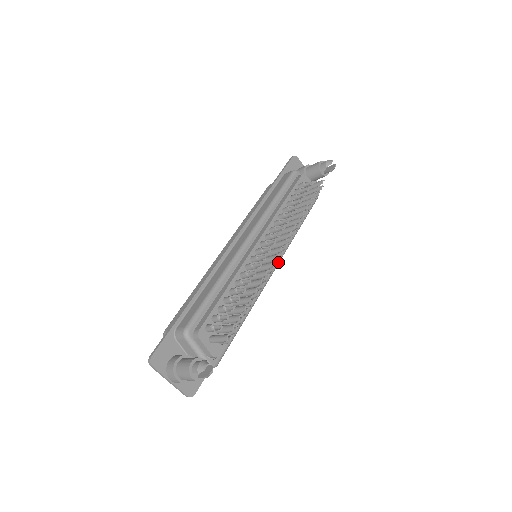
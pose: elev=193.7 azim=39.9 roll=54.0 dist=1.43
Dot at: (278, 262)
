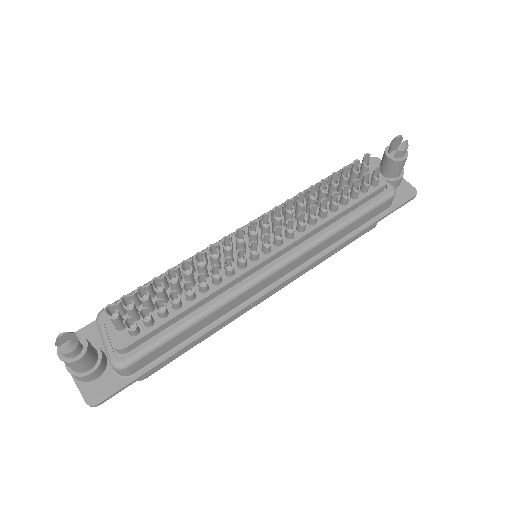
Dot at: (282, 262)
